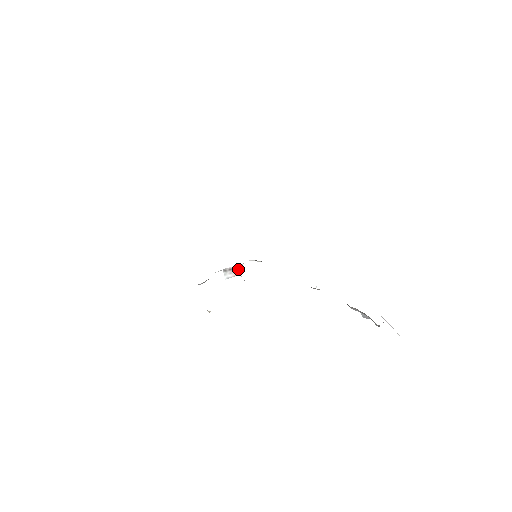
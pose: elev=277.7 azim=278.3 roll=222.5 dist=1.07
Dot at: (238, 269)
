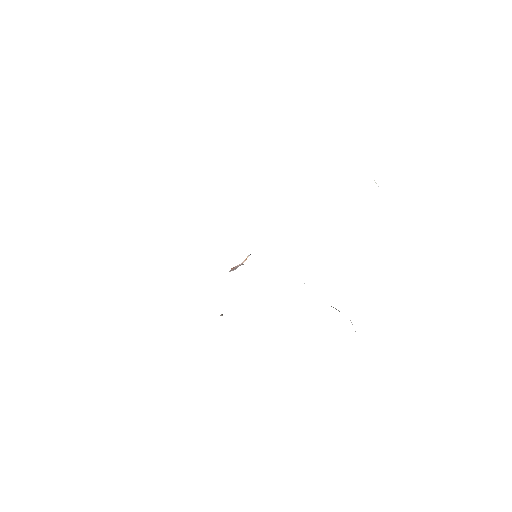
Dot at: occluded
